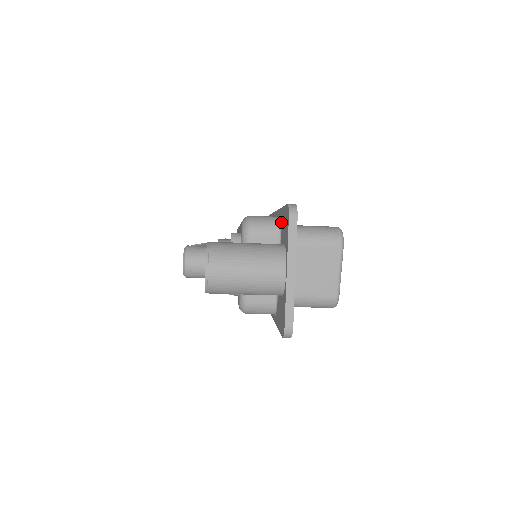
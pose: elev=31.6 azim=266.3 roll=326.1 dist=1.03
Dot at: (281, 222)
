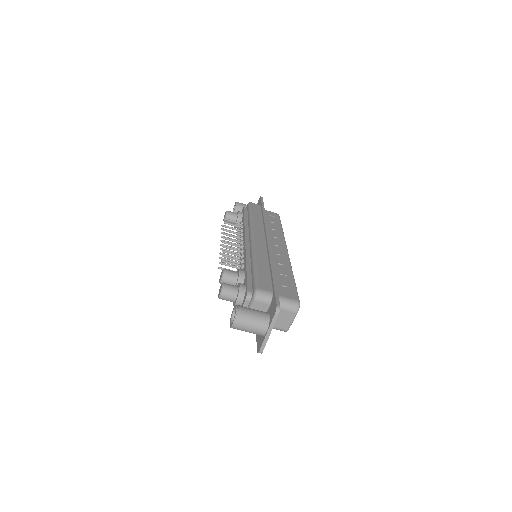
Dot at: (272, 299)
